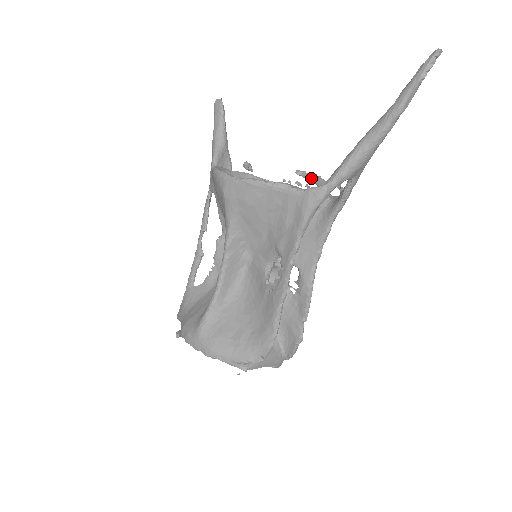
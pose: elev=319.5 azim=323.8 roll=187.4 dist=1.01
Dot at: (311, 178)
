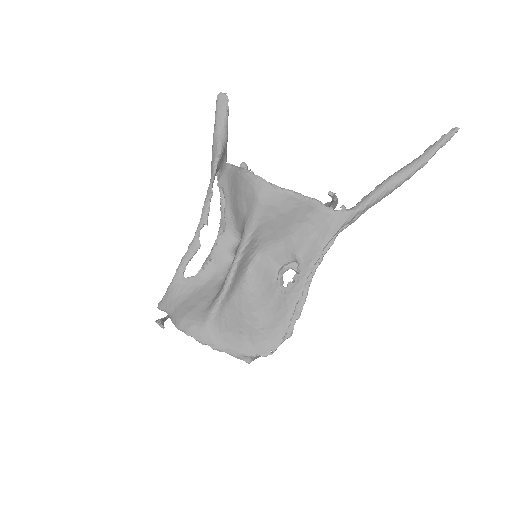
Dot at: (335, 199)
